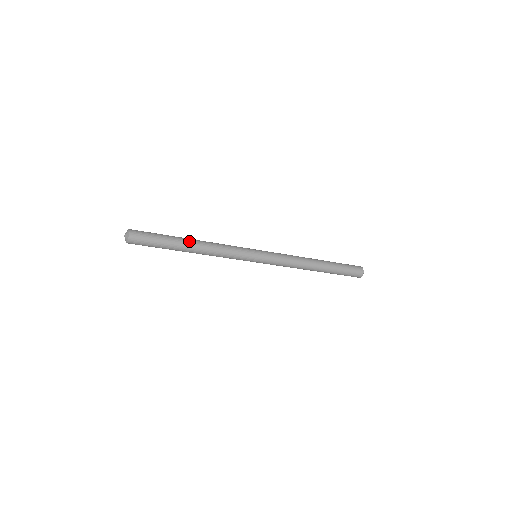
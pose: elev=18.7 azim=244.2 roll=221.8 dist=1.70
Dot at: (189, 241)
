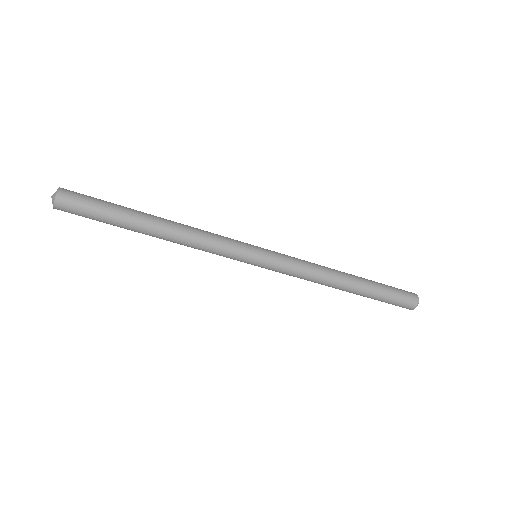
Dot at: occluded
